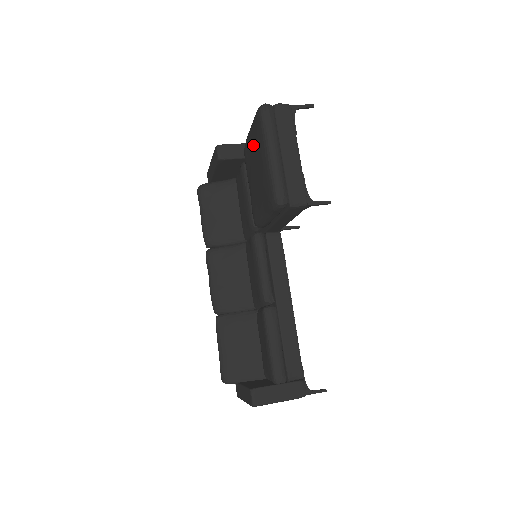
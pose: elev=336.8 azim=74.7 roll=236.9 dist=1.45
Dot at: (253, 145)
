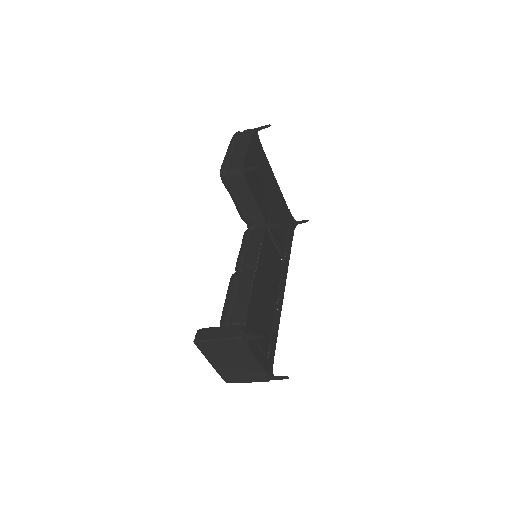
Dot at: occluded
